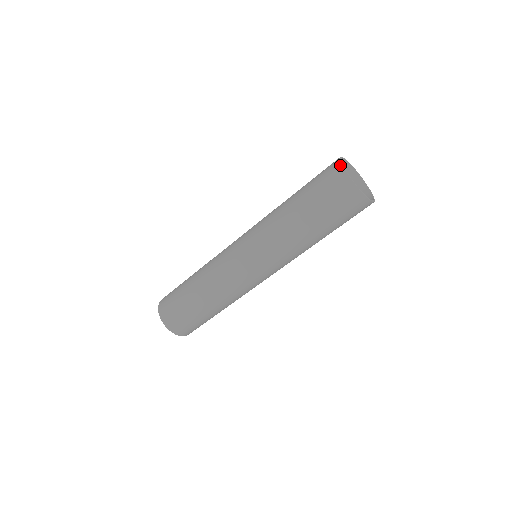
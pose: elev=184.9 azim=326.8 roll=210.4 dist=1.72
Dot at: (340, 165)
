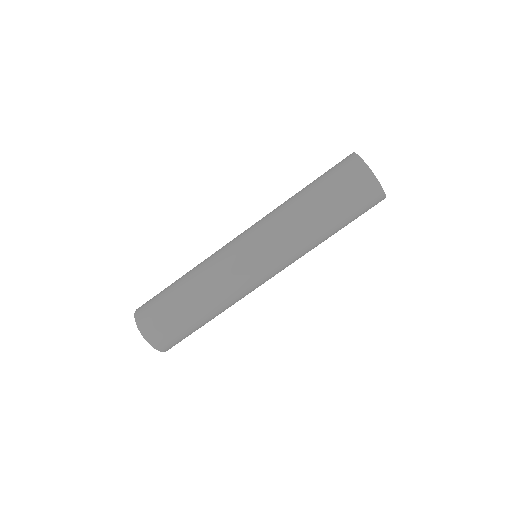
Dot at: (355, 155)
